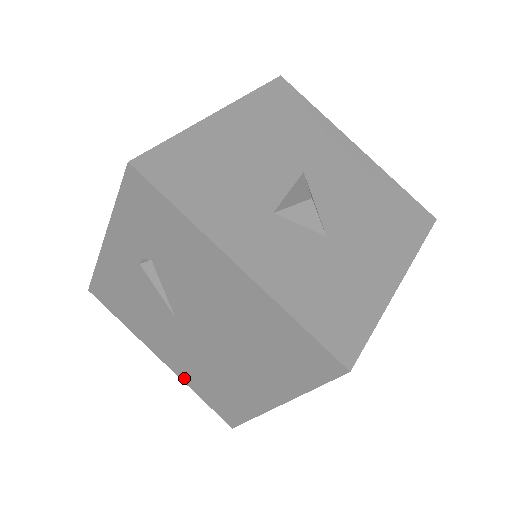
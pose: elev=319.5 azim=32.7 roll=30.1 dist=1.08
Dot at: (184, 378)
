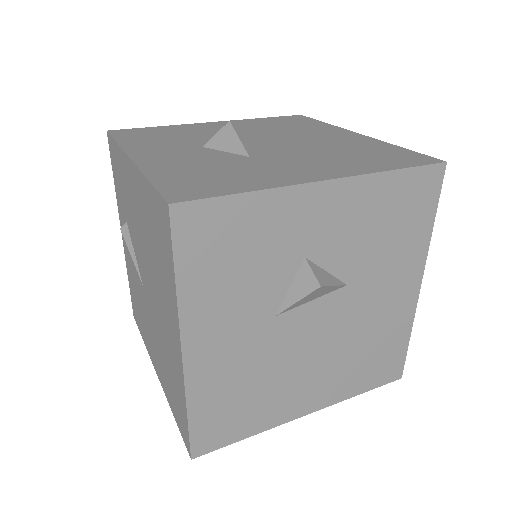
Dot at: (165, 390)
